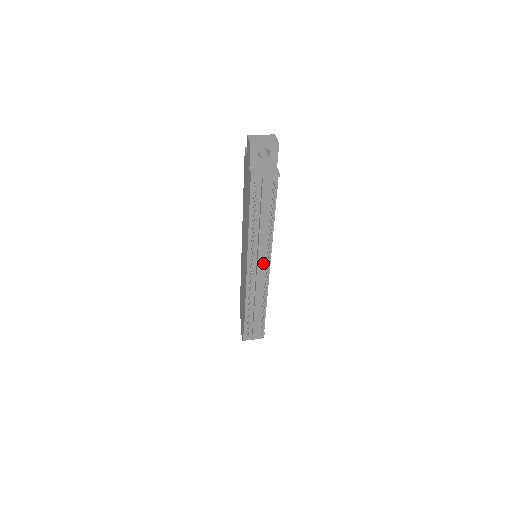
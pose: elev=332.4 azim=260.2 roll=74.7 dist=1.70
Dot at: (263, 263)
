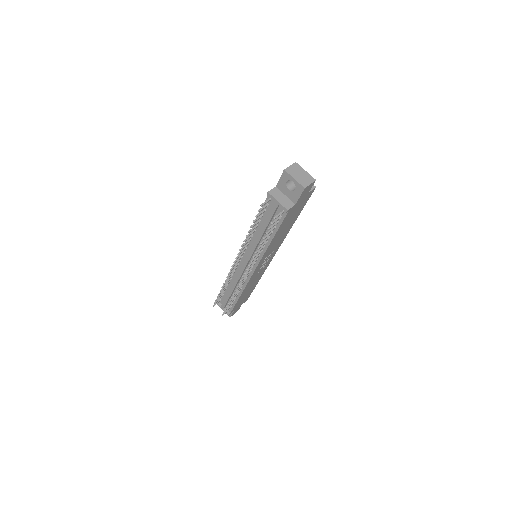
Dot at: occluded
